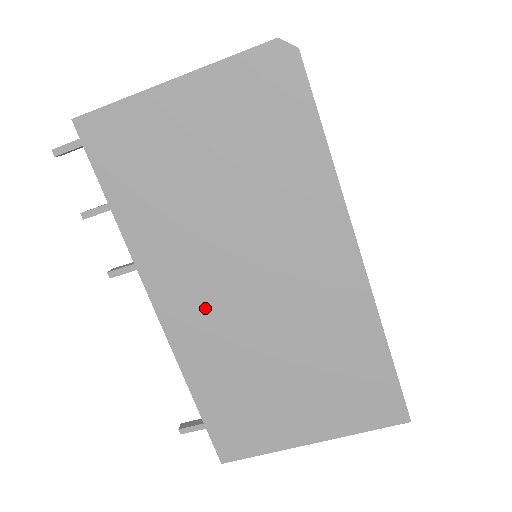
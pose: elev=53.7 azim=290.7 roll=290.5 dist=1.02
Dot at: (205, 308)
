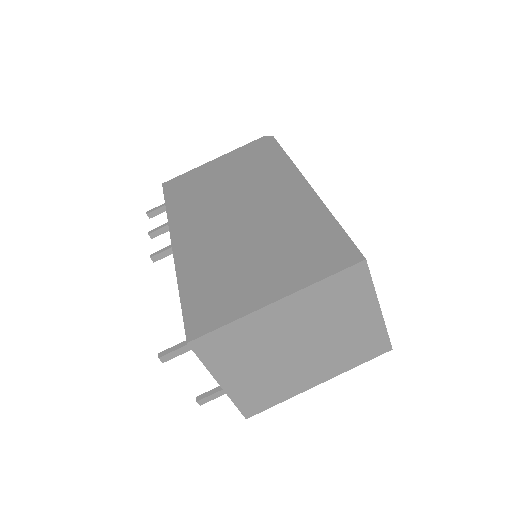
Dot at: (205, 234)
